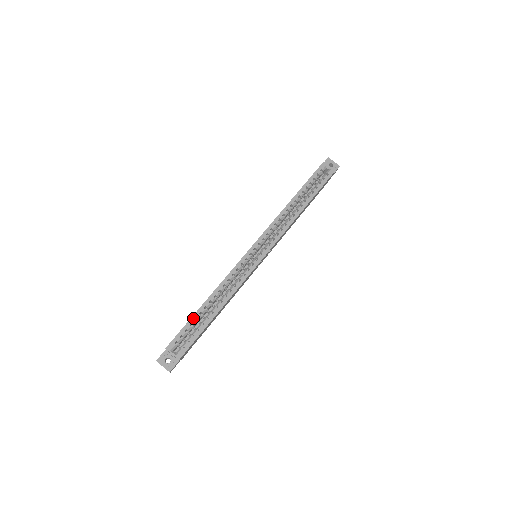
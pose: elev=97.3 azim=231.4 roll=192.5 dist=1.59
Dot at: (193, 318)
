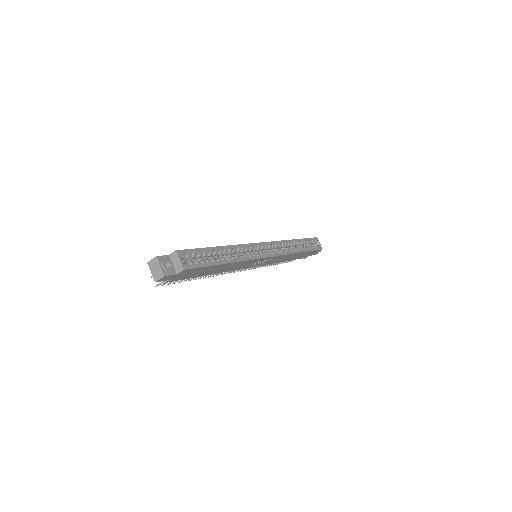
Dot at: (207, 249)
